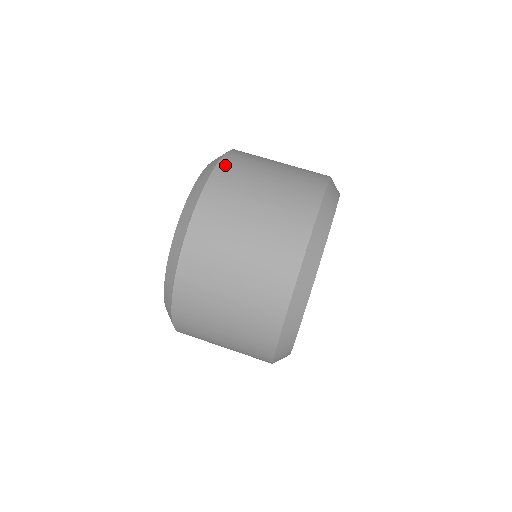
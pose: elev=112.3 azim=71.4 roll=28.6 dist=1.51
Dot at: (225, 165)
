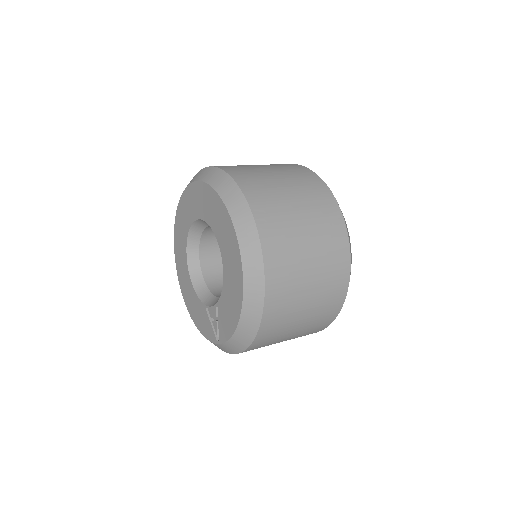
Dot at: occluded
